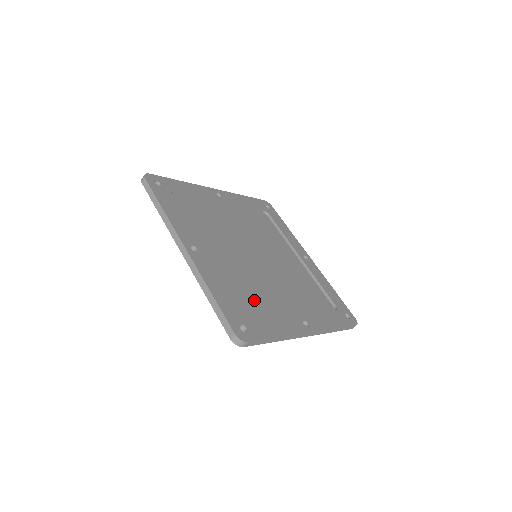
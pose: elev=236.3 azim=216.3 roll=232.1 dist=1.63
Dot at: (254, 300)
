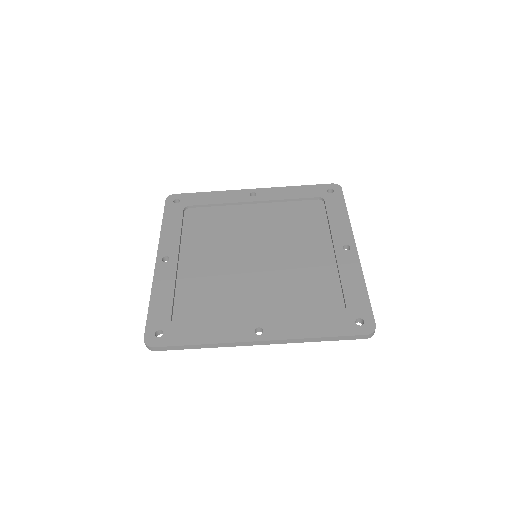
Dot at: (319, 290)
